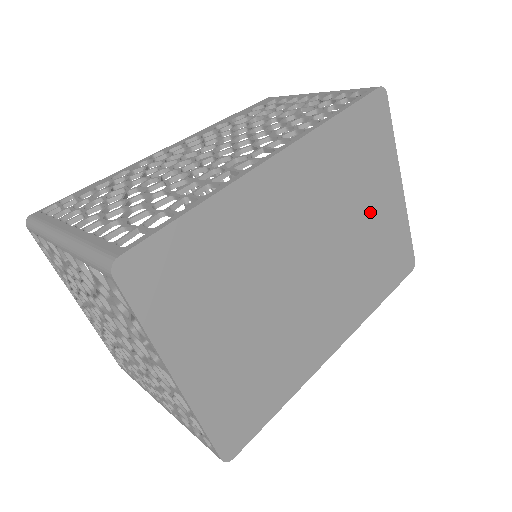
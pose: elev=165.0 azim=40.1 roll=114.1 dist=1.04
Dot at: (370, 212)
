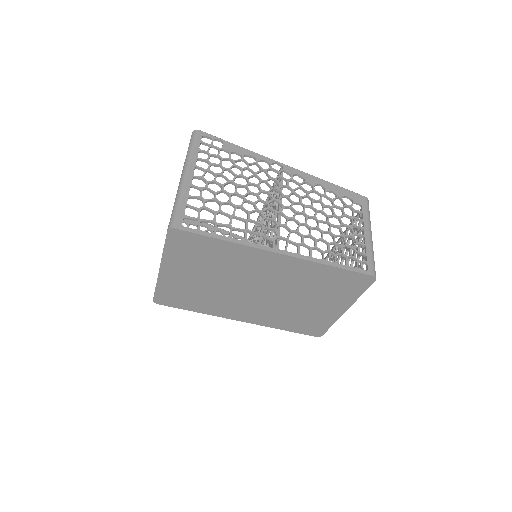
Dot at: (313, 303)
